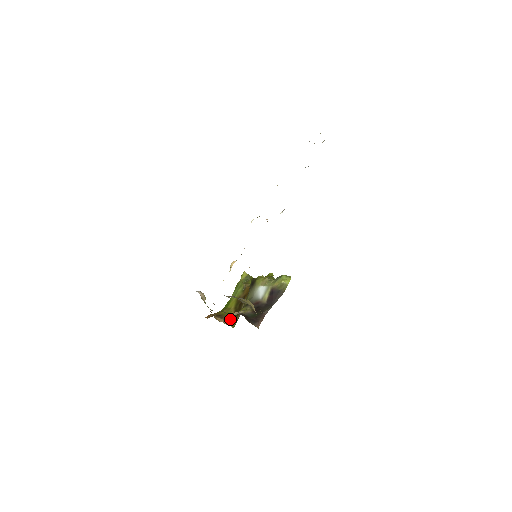
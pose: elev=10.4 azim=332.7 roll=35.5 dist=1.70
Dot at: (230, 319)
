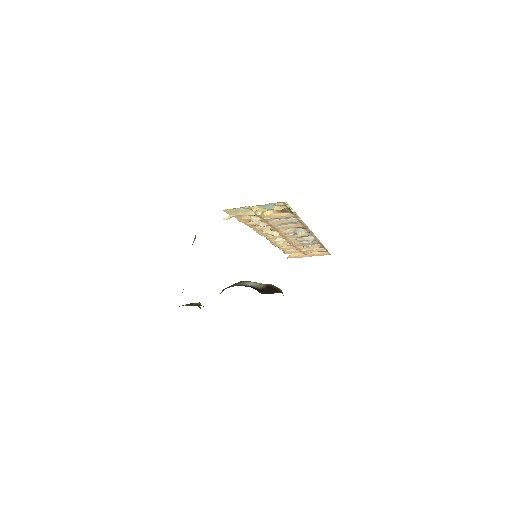
Dot at: occluded
